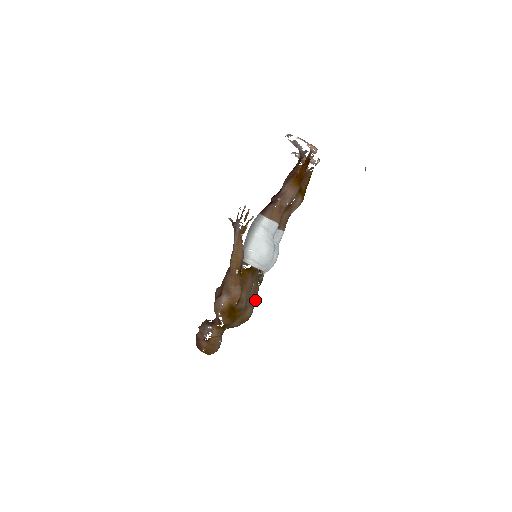
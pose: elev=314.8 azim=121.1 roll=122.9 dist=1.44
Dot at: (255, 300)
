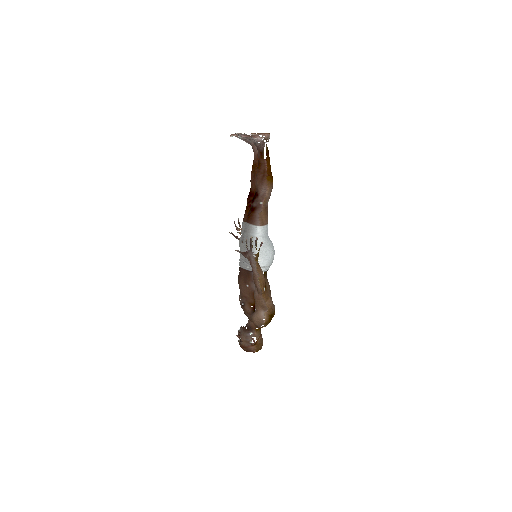
Dot at: occluded
